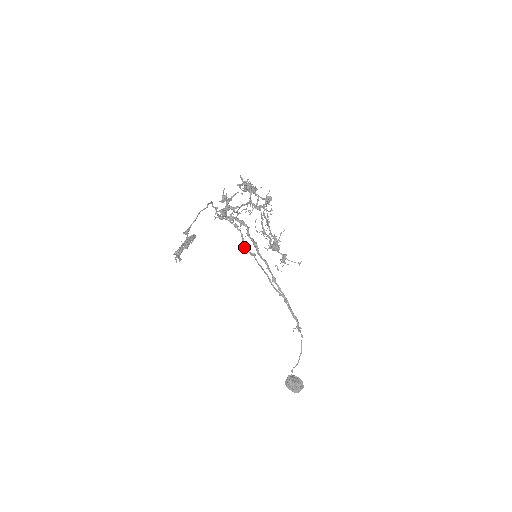
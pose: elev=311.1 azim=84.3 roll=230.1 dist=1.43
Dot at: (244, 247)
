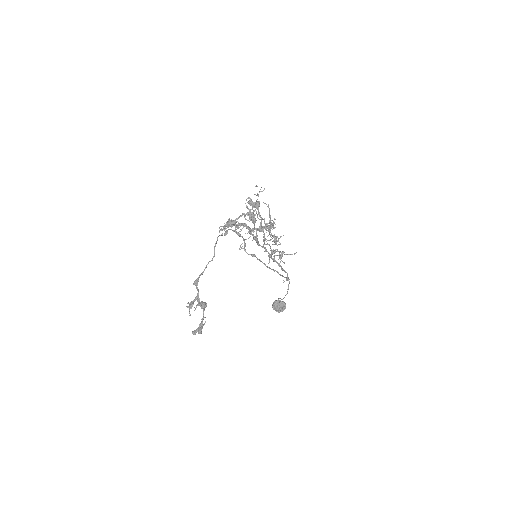
Dot at: (246, 252)
